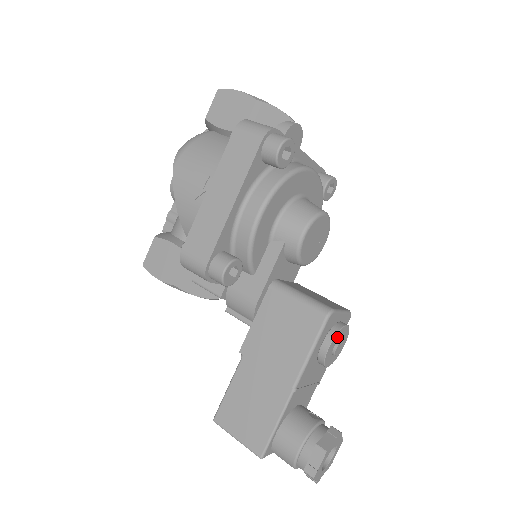
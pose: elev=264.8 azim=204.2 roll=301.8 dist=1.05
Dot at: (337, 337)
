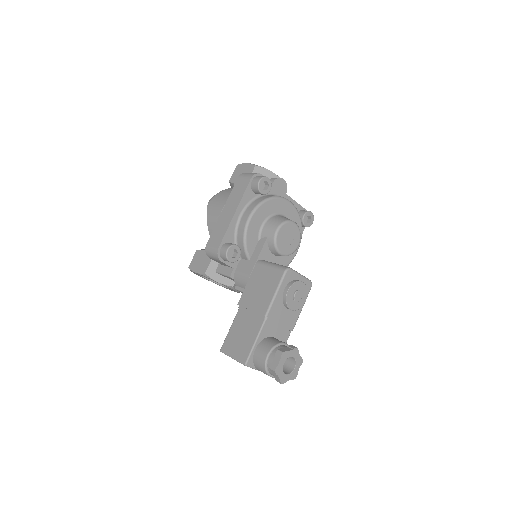
Dot at: (294, 287)
